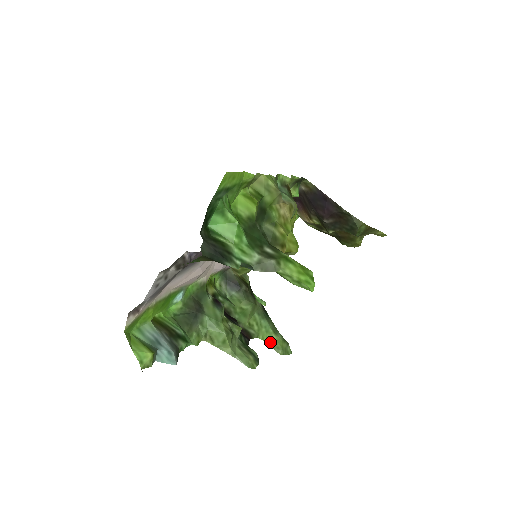
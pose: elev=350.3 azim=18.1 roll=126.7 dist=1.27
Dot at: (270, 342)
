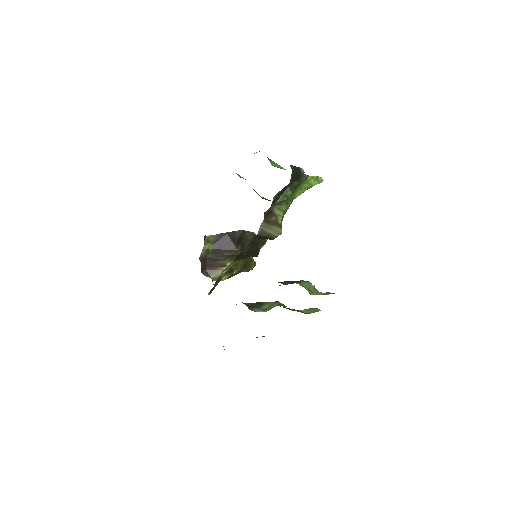
Dot at: (309, 313)
